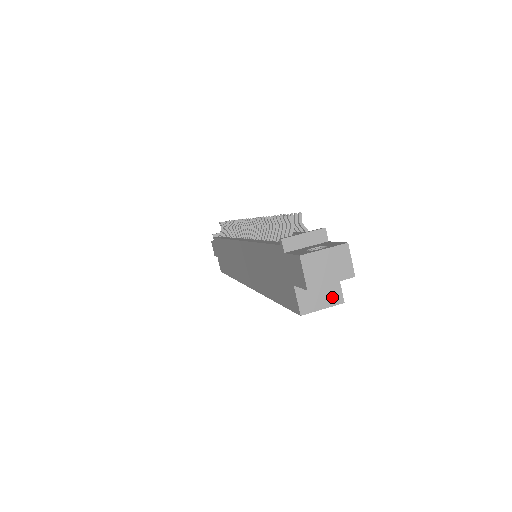
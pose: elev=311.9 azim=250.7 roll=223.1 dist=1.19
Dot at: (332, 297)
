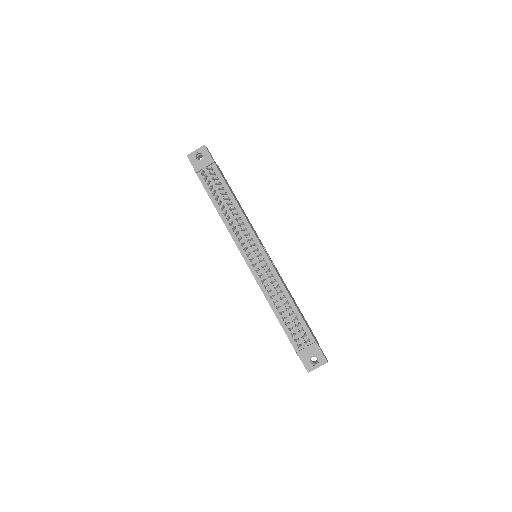
Dot at: occluded
